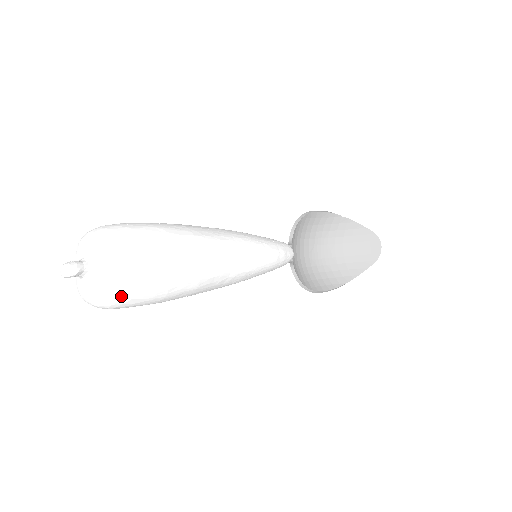
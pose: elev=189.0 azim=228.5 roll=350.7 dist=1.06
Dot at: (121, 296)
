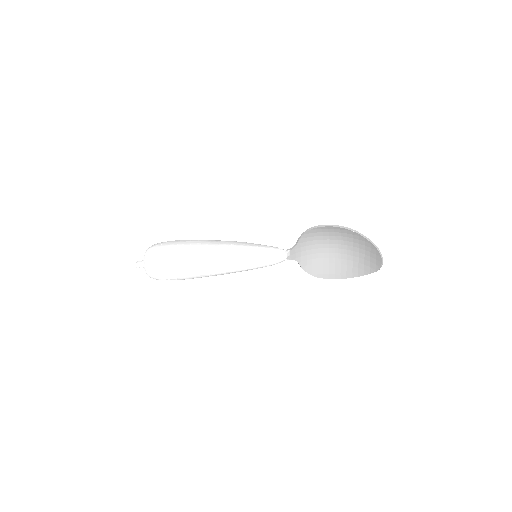
Dot at: (154, 278)
